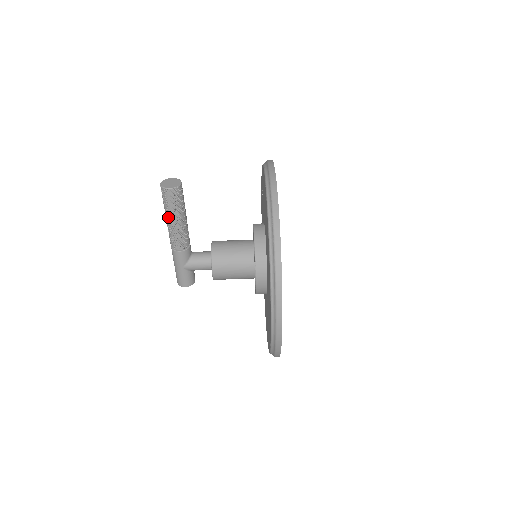
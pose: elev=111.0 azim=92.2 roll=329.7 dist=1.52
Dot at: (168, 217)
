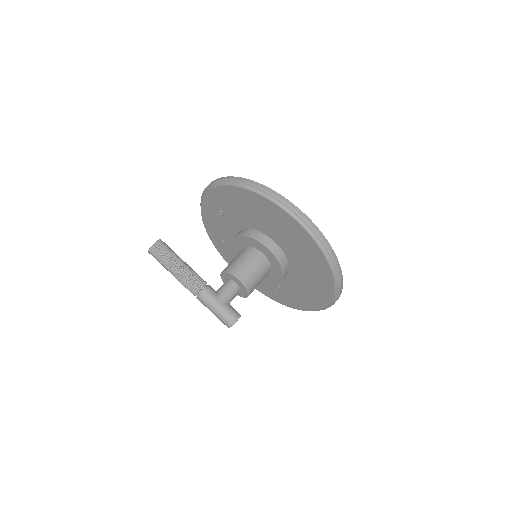
Dot at: (173, 268)
